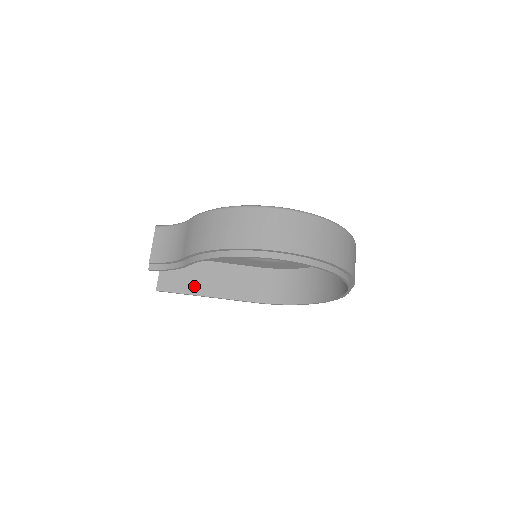
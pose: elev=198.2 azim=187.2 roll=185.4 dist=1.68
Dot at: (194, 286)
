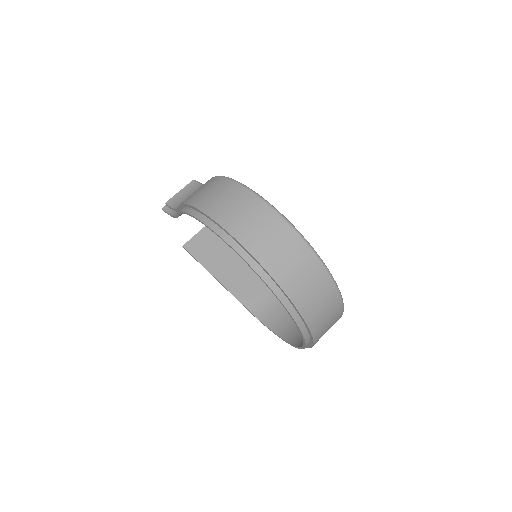
Dot at: (212, 262)
